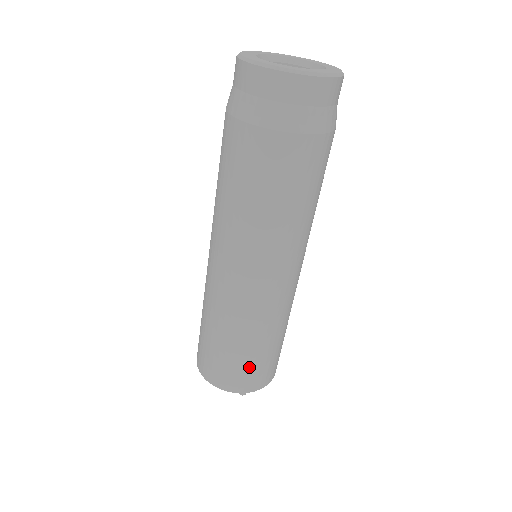
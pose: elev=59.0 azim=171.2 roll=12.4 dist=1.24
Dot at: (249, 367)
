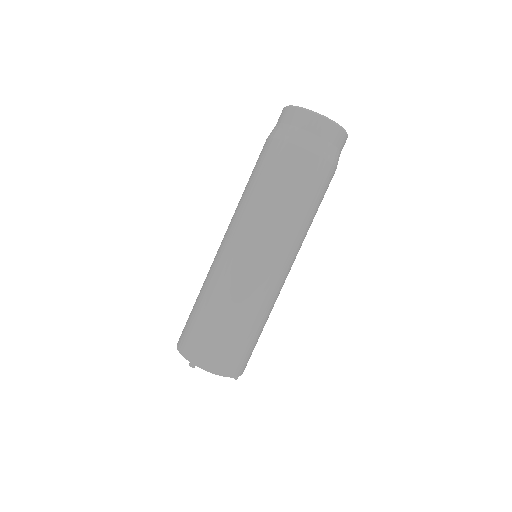
Dot at: (251, 349)
